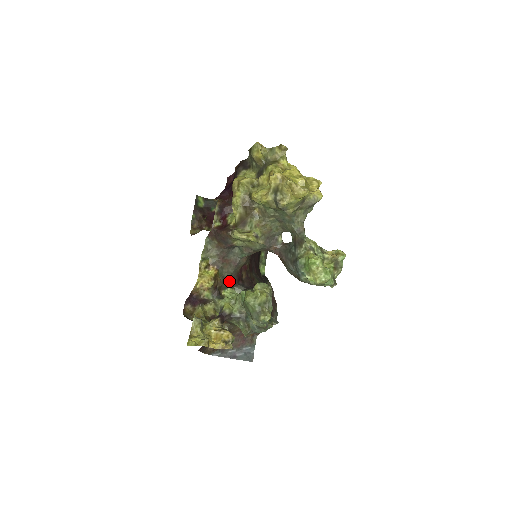
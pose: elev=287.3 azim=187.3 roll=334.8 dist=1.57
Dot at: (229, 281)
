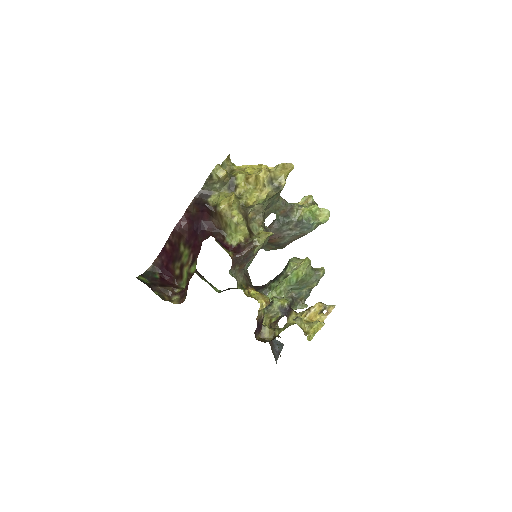
Dot at: occluded
